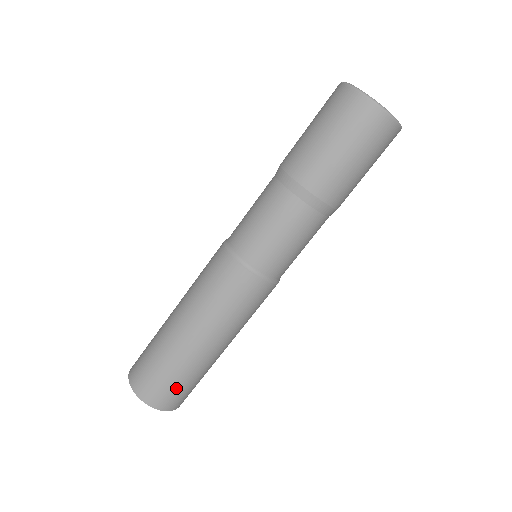
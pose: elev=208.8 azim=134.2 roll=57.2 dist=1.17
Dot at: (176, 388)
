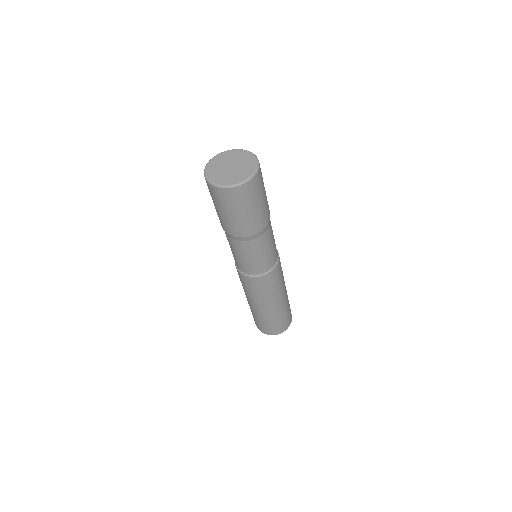
Dot at: (265, 325)
